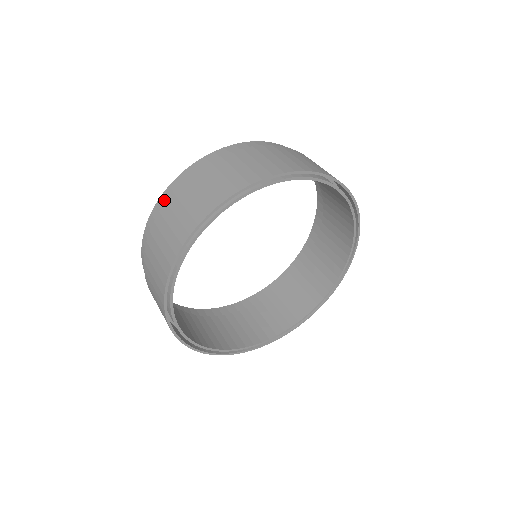
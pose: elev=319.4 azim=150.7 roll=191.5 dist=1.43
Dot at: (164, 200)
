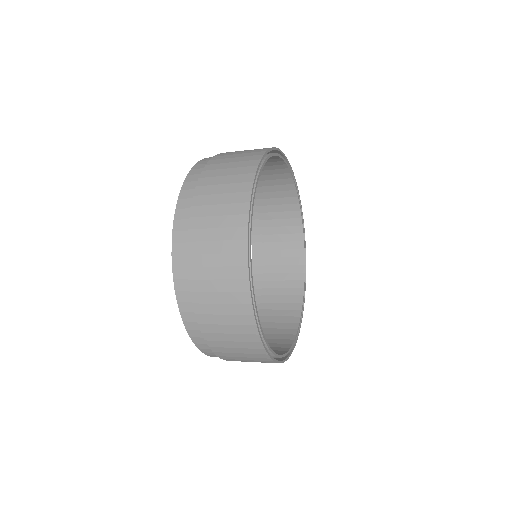
Dot at: (195, 175)
